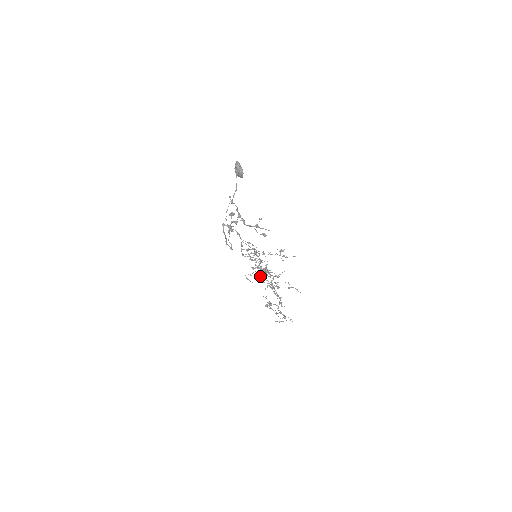
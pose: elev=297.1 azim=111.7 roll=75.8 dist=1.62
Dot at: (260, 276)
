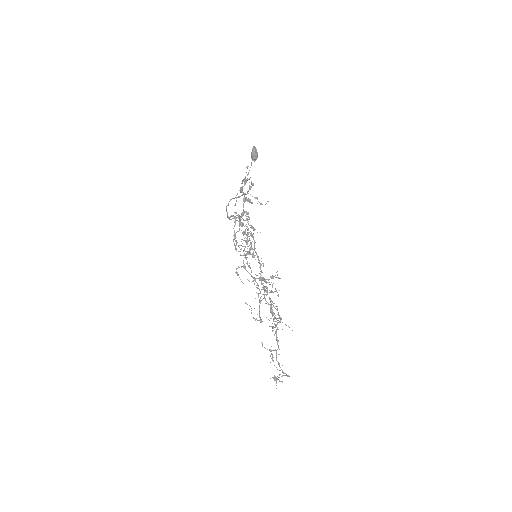
Dot at: (241, 249)
